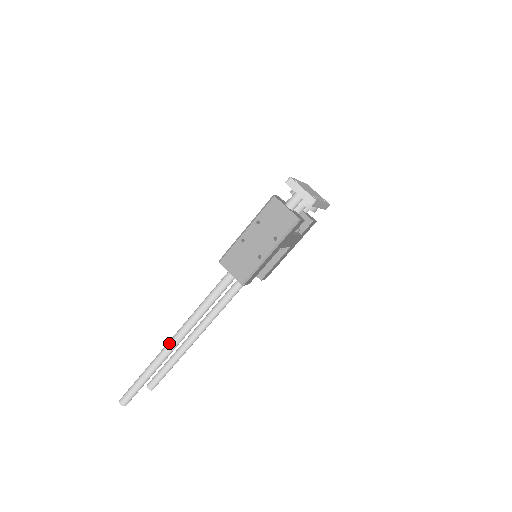
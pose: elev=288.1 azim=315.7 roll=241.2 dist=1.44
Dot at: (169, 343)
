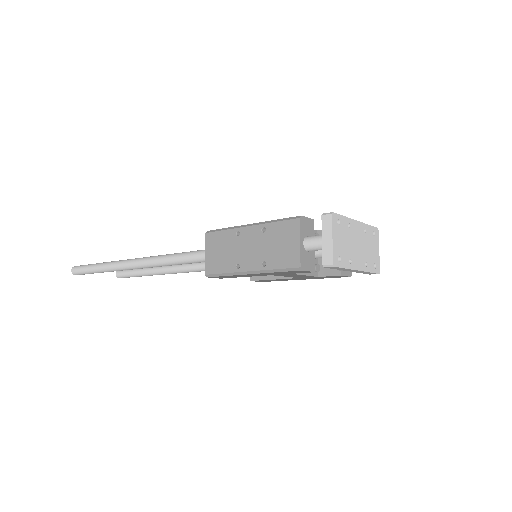
Dot at: (127, 261)
